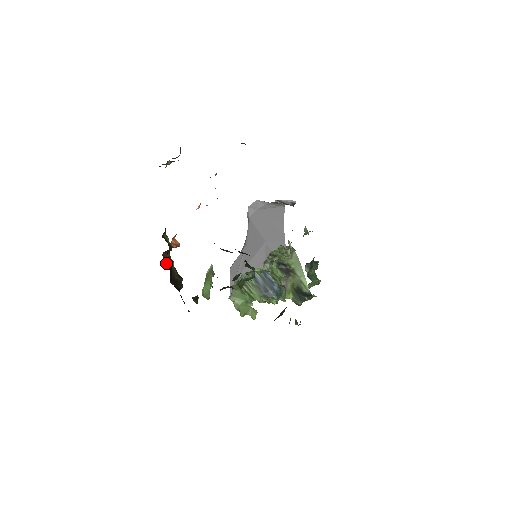
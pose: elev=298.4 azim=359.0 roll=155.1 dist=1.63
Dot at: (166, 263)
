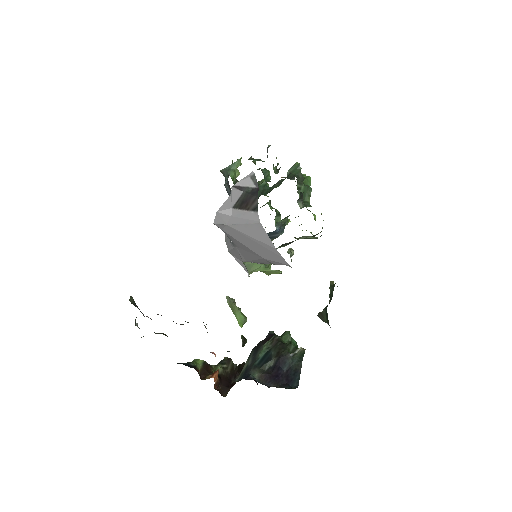
Dot at: (222, 387)
